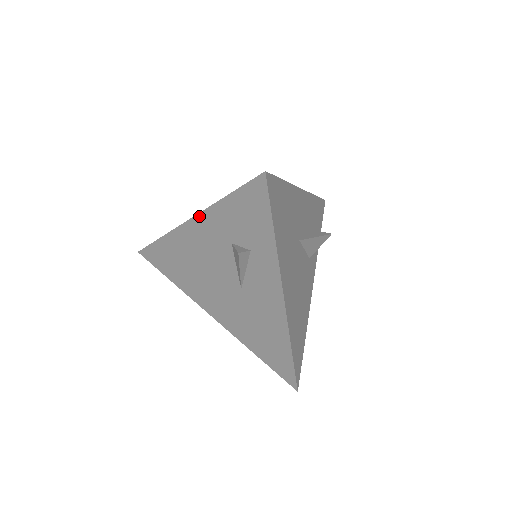
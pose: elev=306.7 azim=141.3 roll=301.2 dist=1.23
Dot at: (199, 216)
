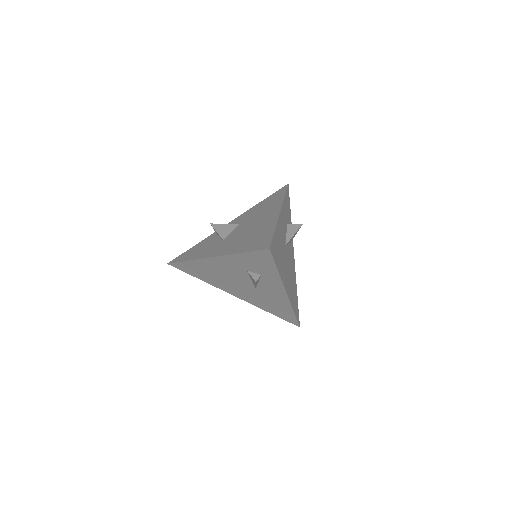
Dot at: (220, 257)
